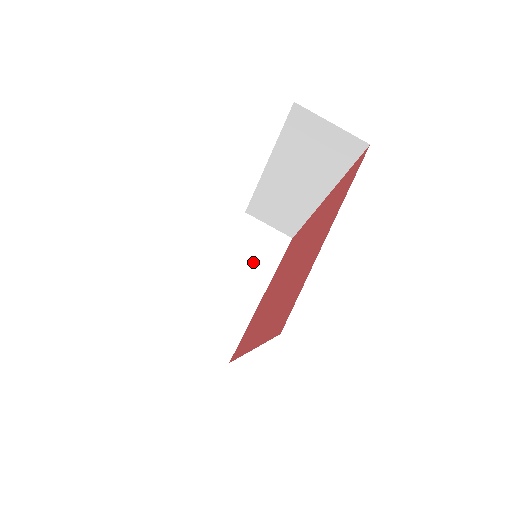
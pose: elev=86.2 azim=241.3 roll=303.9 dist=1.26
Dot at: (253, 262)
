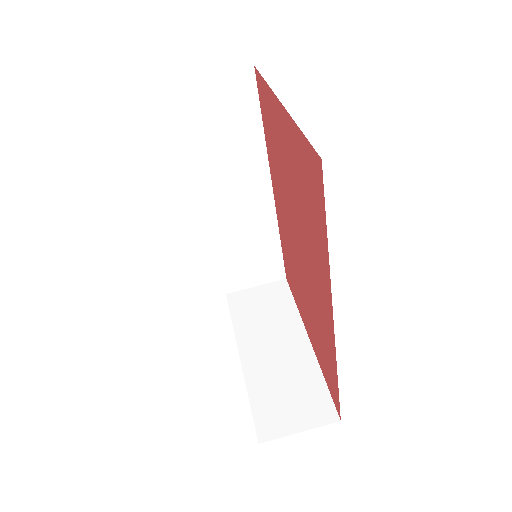
Dot at: (271, 321)
